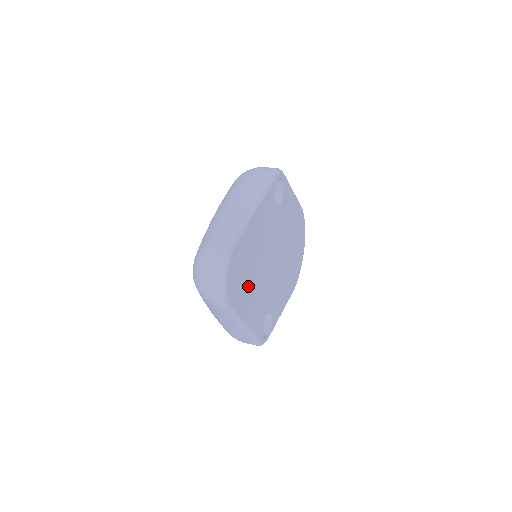
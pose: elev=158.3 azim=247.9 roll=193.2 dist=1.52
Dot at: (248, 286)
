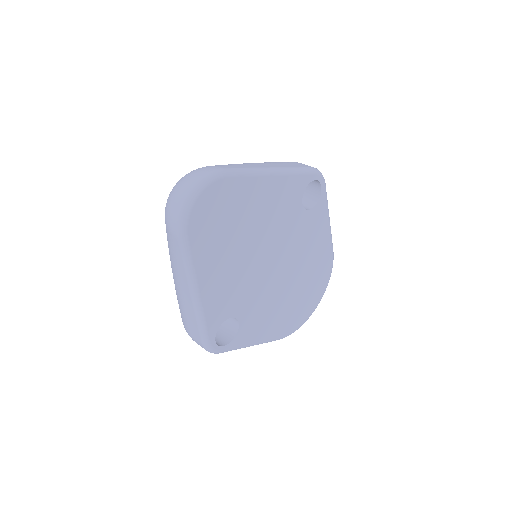
Dot at: (222, 247)
